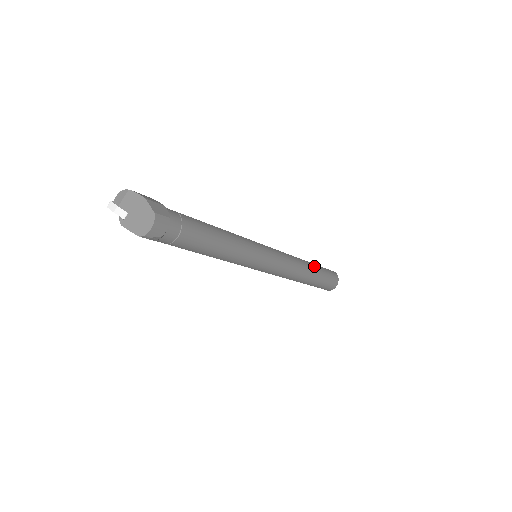
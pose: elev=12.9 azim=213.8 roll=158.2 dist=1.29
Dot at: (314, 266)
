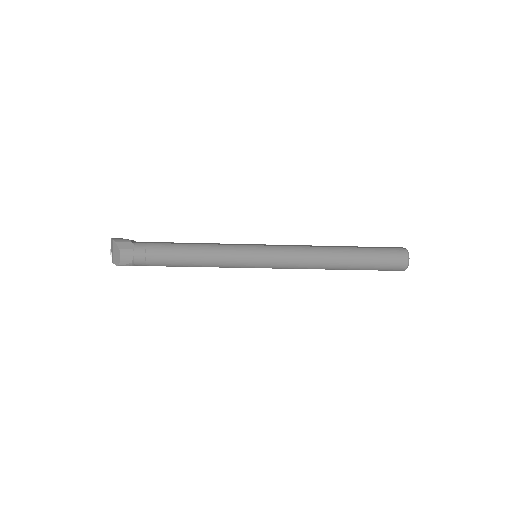
Dot at: (349, 250)
